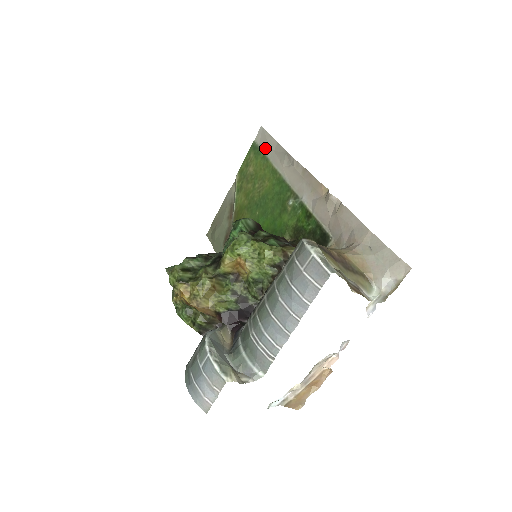
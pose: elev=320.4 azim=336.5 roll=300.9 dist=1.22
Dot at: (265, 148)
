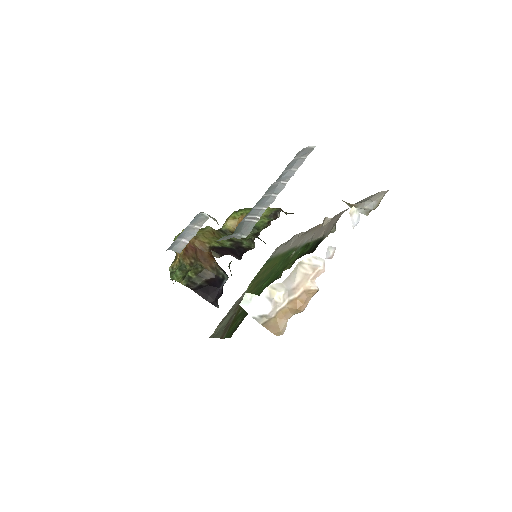
Dot at: (277, 252)
